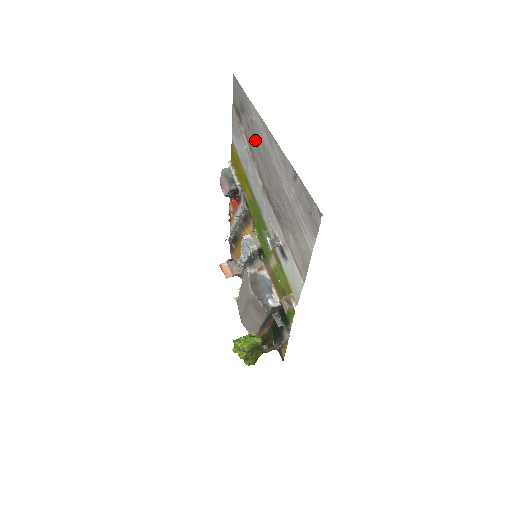
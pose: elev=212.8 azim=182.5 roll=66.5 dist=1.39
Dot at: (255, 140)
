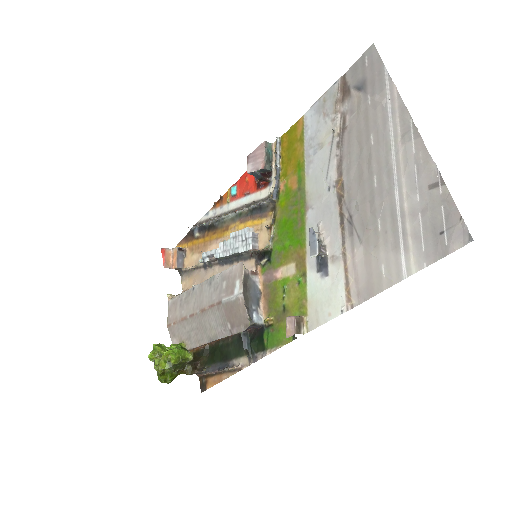
Dot at: (364, 126)
